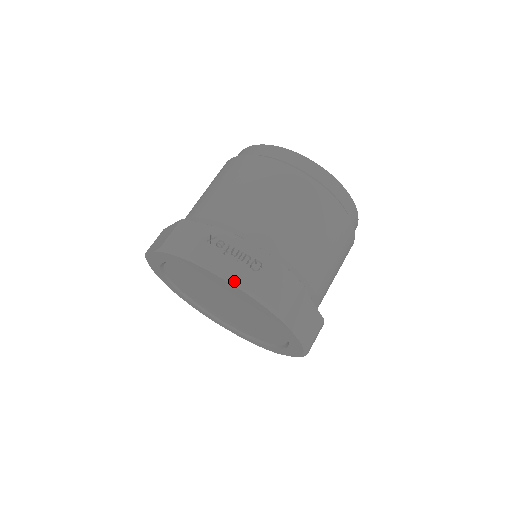
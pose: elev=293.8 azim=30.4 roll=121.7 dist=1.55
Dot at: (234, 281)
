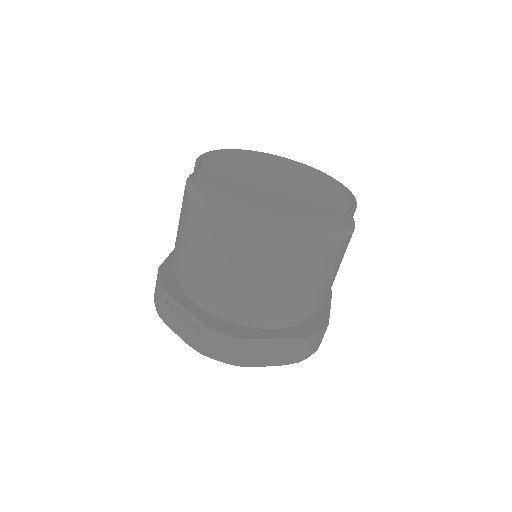
Dot at: (188, 342)
